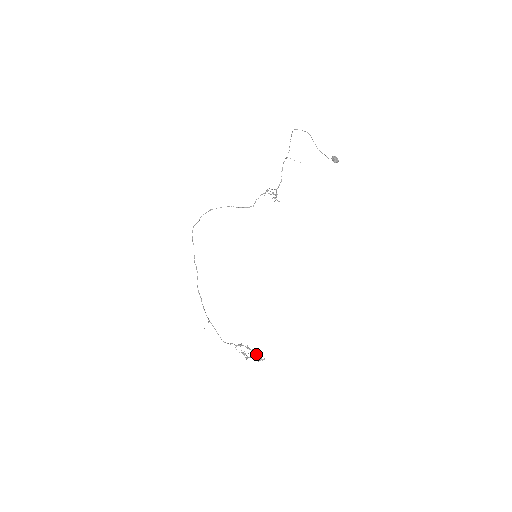
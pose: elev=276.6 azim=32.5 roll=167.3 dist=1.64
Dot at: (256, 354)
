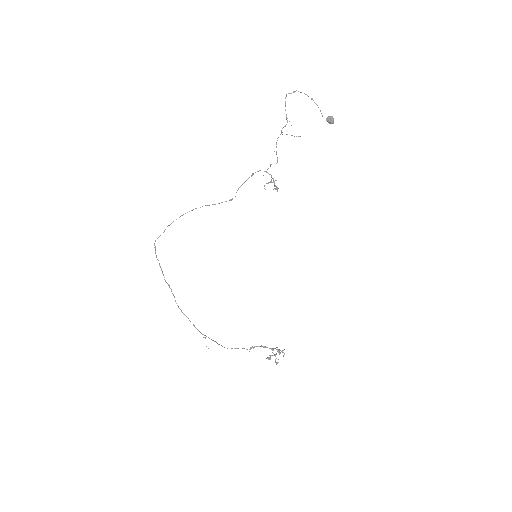
Dot at: occluded
